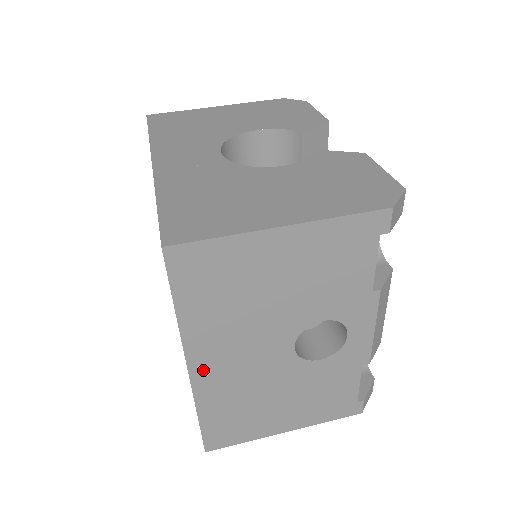
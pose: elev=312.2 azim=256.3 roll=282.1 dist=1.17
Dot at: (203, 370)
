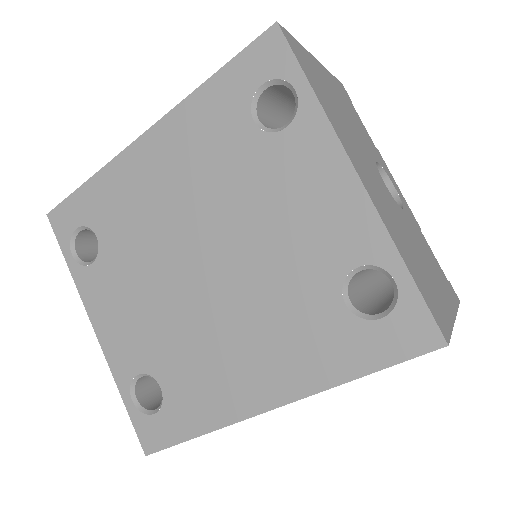
Dot at: (365, 181)
